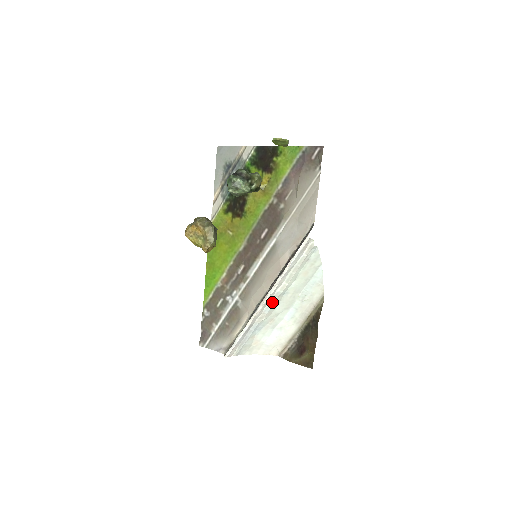
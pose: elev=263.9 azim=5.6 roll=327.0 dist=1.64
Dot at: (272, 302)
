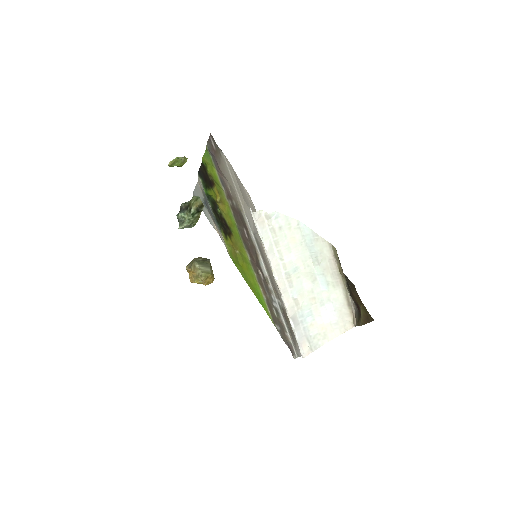
Dot at: (290, 285)
